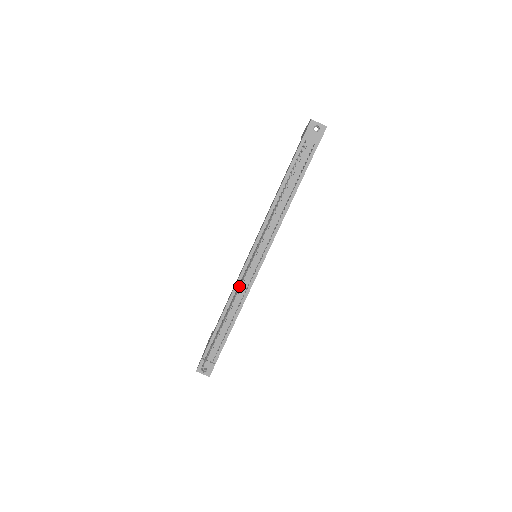
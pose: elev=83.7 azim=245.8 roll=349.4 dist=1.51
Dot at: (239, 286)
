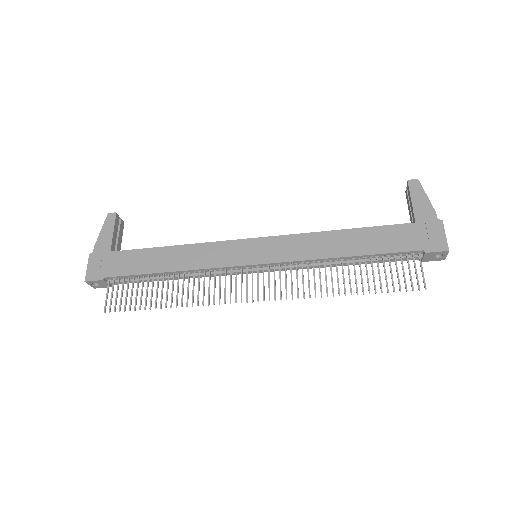
Dot at: occluded
